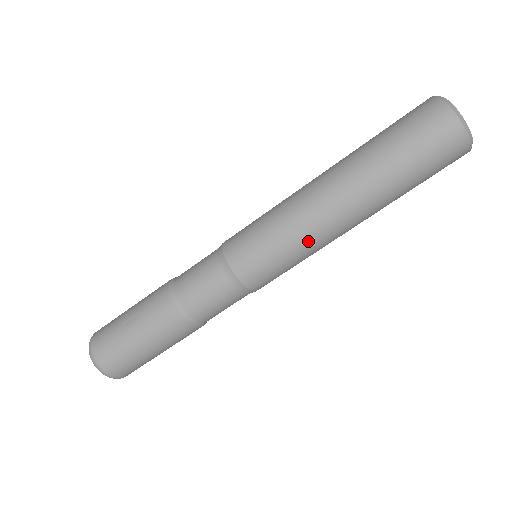
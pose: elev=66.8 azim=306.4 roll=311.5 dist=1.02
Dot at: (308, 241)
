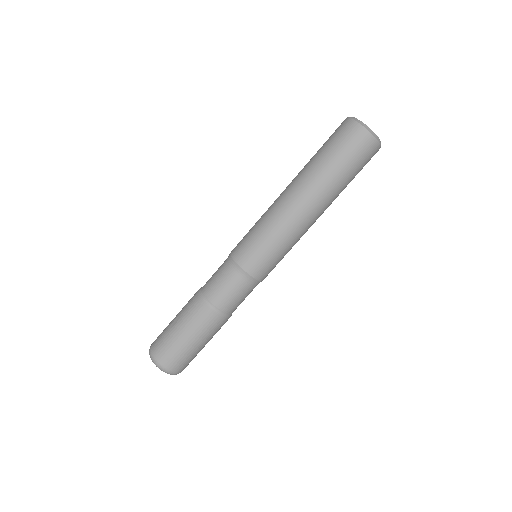
Dot at: (285, 231)
